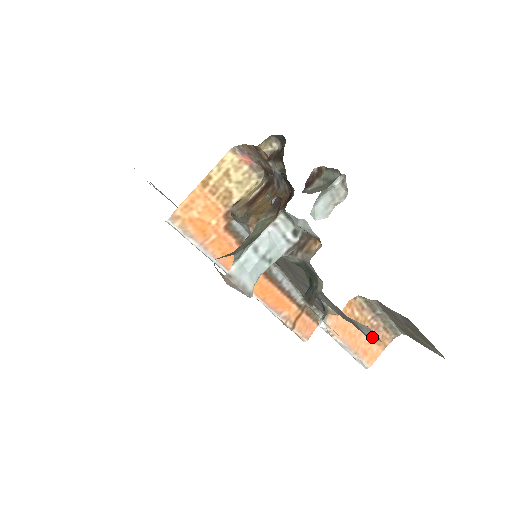
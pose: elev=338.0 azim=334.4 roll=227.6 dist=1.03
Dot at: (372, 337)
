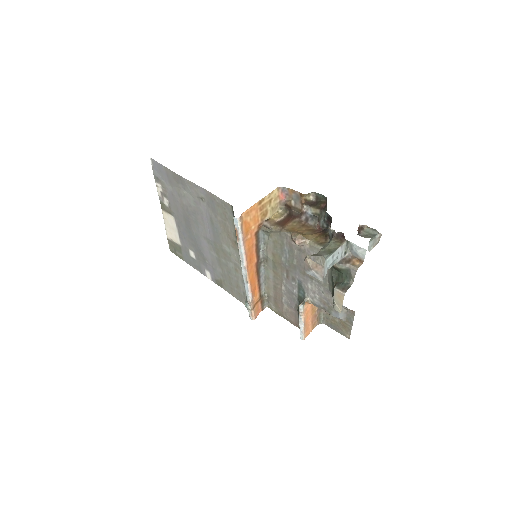
Dot at: (342, 317)
